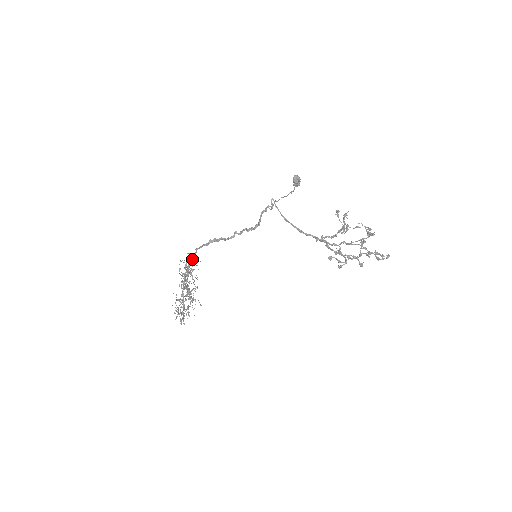
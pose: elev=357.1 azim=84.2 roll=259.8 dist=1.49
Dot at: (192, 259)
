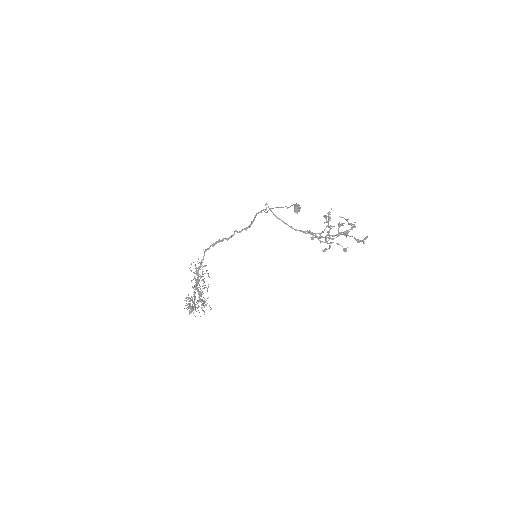
Dot at: (201, 261)
